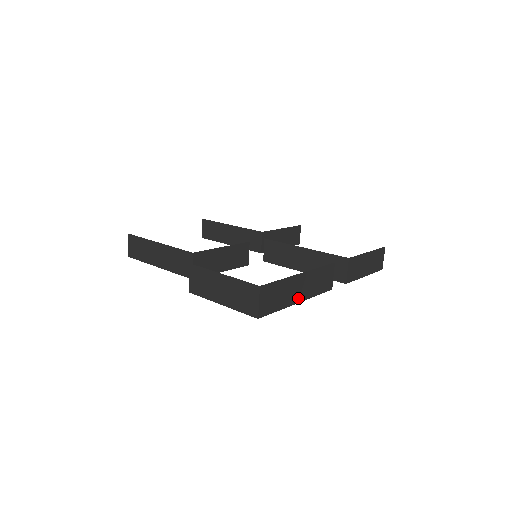
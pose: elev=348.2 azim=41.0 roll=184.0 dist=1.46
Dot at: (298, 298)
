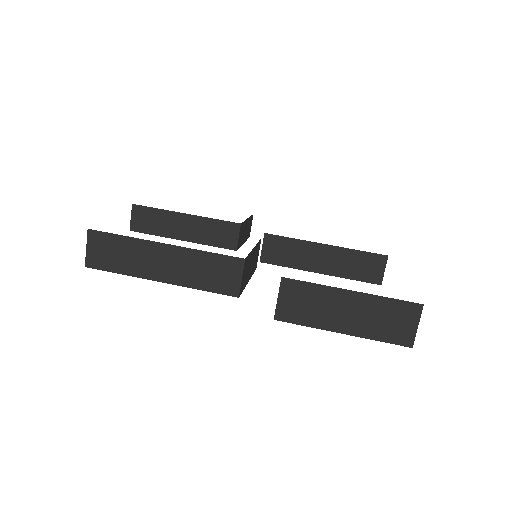
Dot at: occluded
